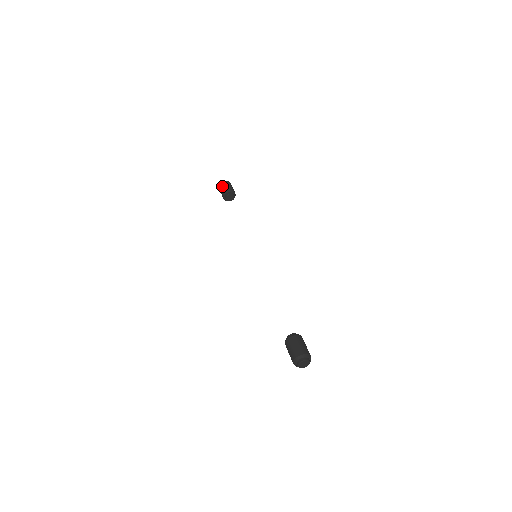
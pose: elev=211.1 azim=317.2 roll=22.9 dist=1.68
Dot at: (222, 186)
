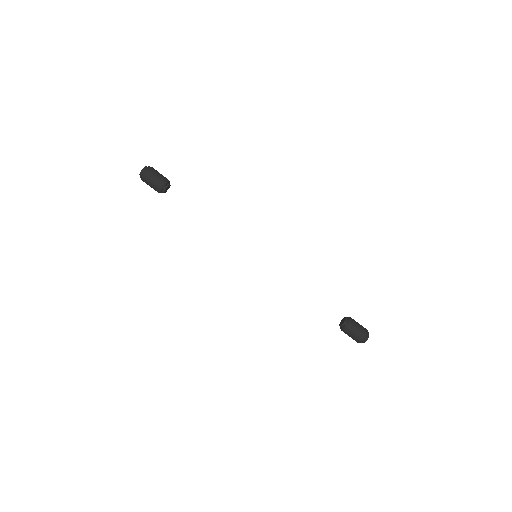
Dot at: (154, 174)
